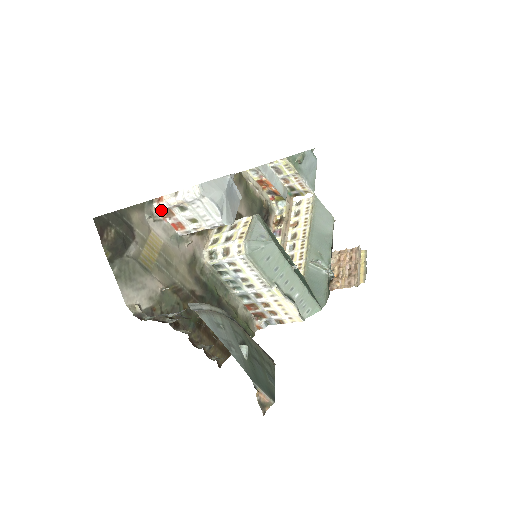
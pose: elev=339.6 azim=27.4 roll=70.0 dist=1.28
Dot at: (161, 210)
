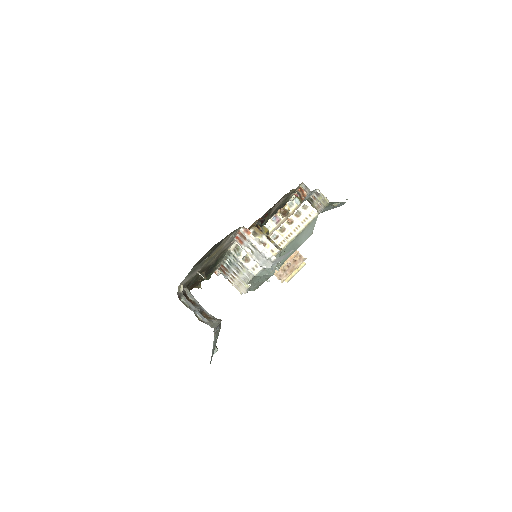
Dot at: (241, 232)
